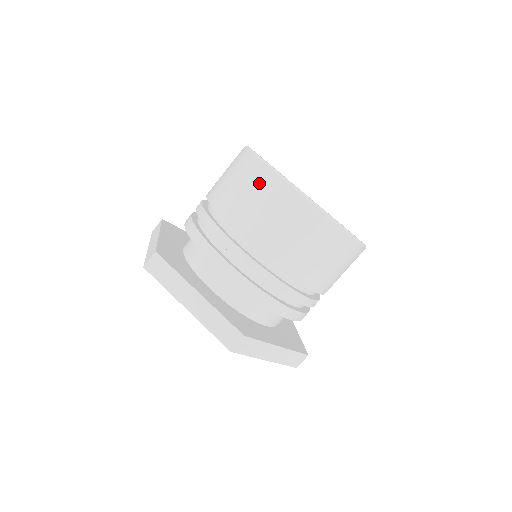
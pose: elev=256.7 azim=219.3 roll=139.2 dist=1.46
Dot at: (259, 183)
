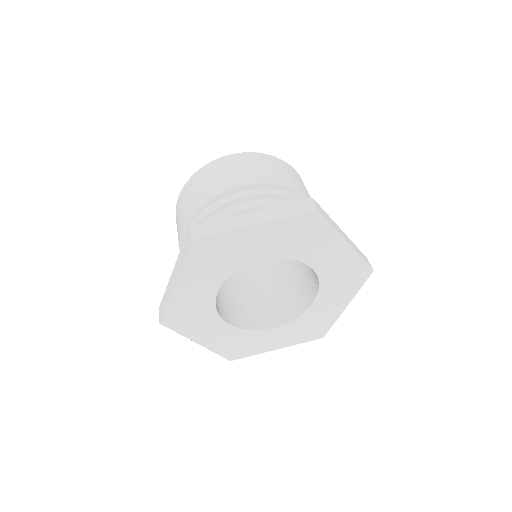
Dot at: (211, 170)
